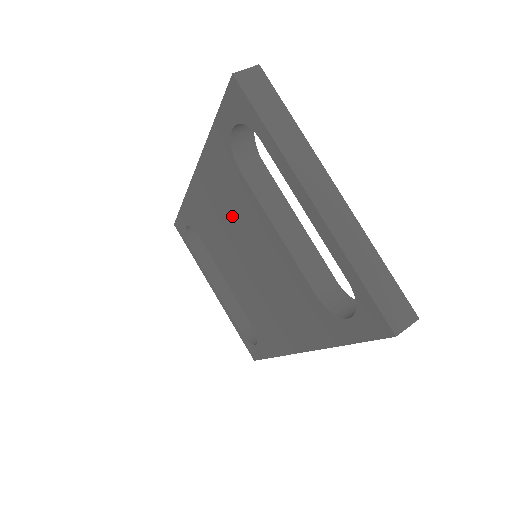
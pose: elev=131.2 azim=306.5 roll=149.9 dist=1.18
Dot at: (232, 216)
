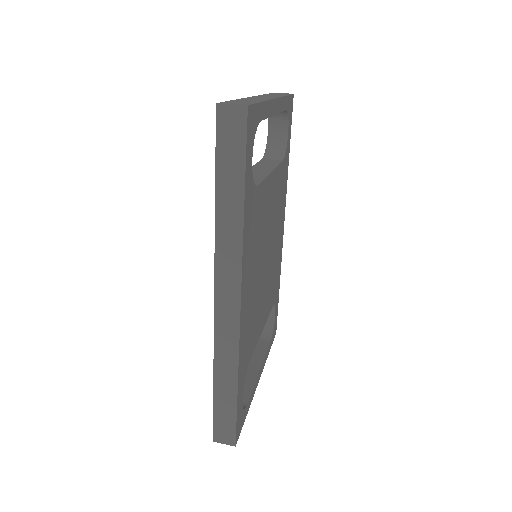
Dot at: occluded
